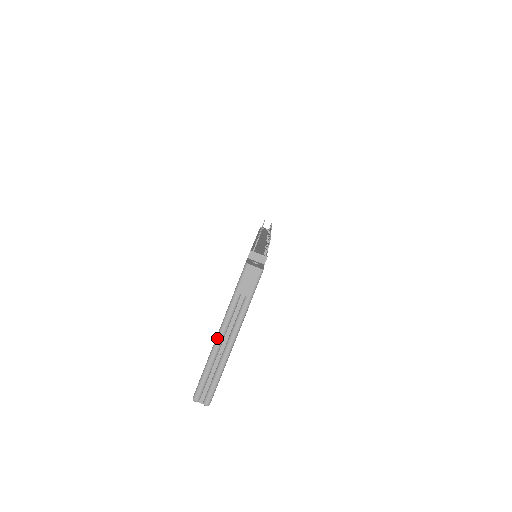
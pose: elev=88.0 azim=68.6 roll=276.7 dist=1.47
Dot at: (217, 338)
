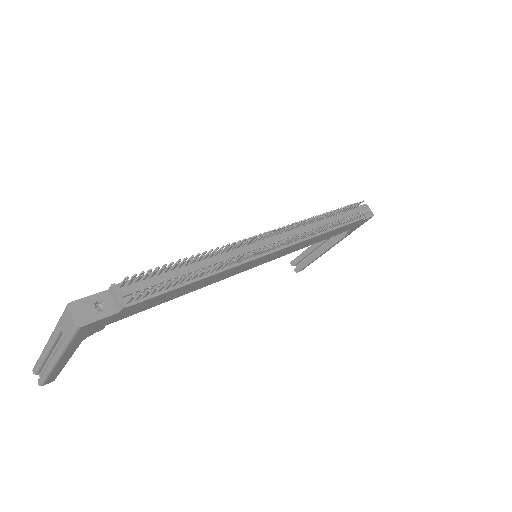
Dot at: (46, 344)
